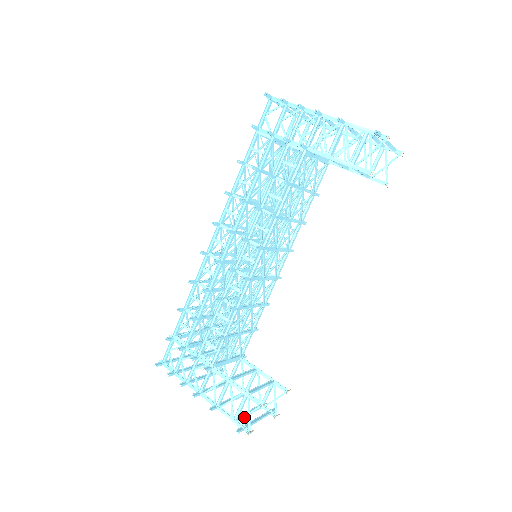
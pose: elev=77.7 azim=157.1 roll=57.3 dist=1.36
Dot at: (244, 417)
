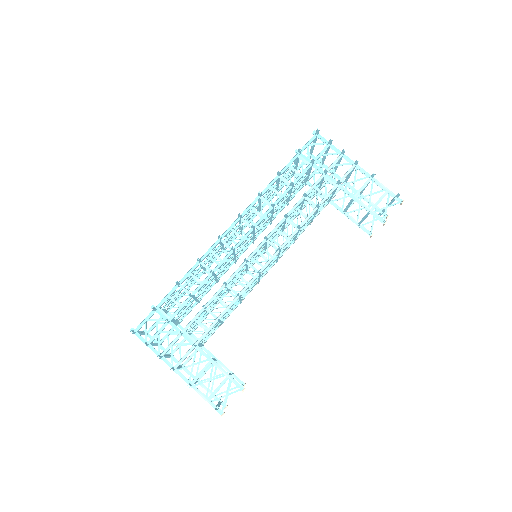
Dot at: (220, 398)
